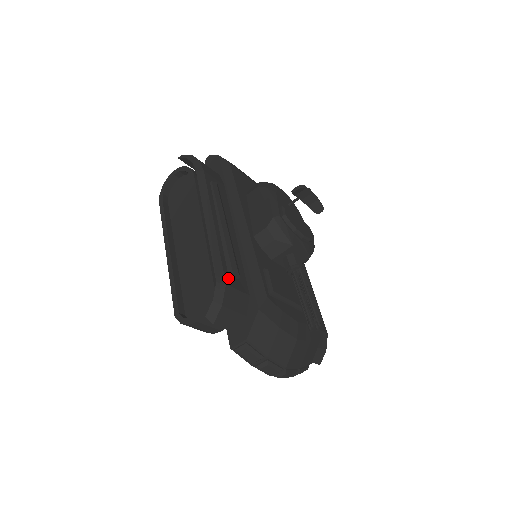
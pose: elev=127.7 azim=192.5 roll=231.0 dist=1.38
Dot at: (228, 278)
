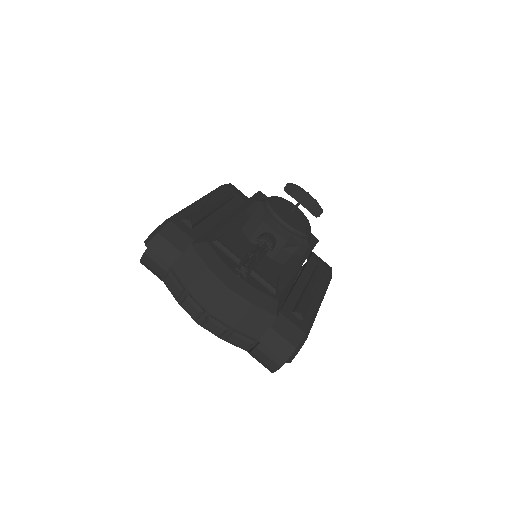
Dot at: (178, 221)
